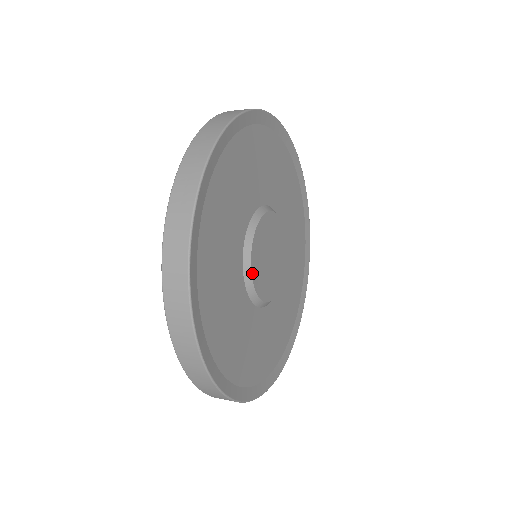
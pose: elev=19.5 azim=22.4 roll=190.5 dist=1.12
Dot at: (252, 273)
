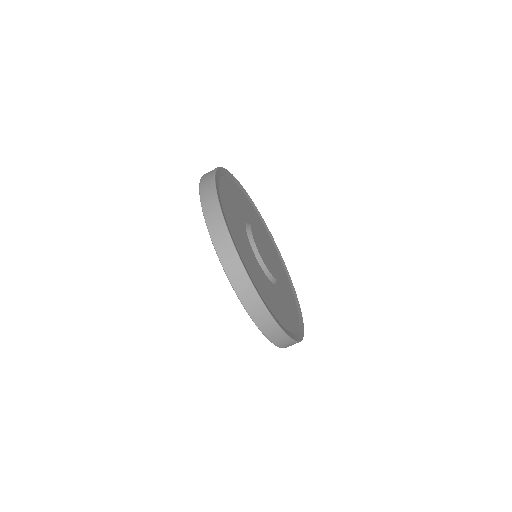
Dot at: (274, 277)
